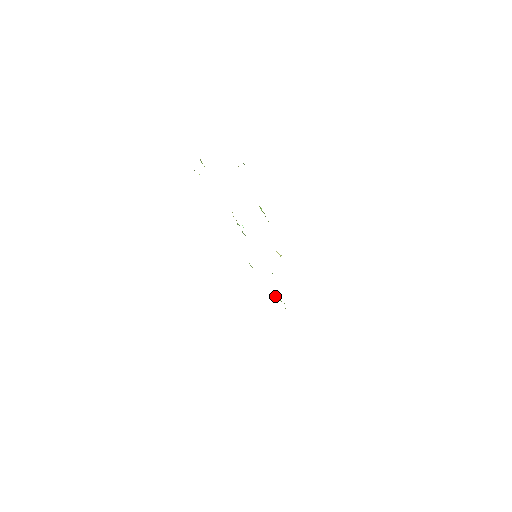
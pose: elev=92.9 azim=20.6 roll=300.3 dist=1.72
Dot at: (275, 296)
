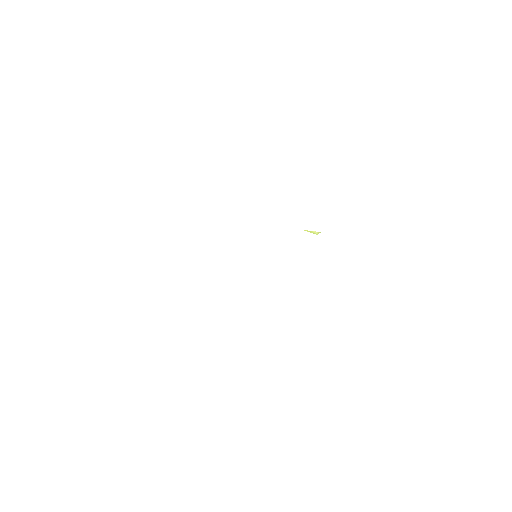
Dot at: occluded
